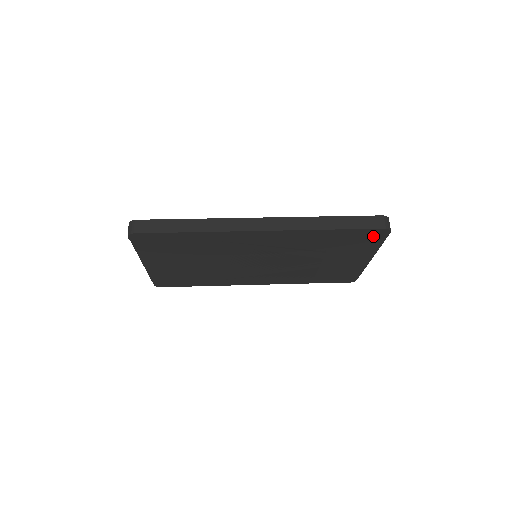
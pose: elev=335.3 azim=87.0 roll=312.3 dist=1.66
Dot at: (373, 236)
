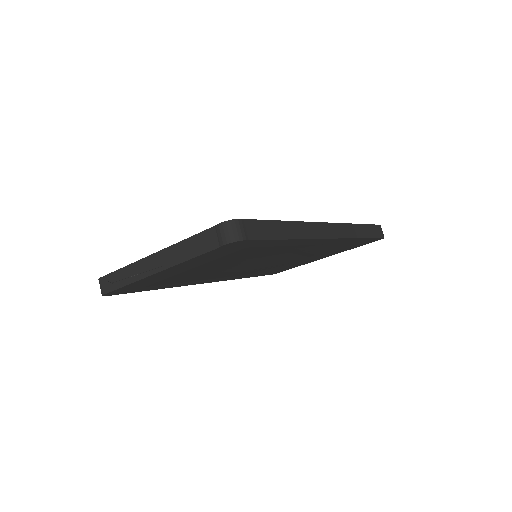
Dot at: (367, 242)
